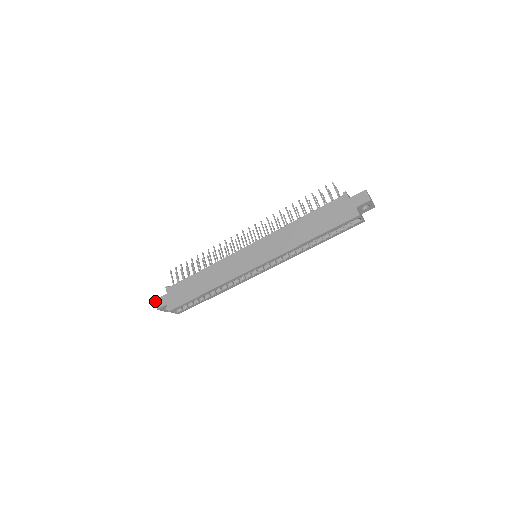
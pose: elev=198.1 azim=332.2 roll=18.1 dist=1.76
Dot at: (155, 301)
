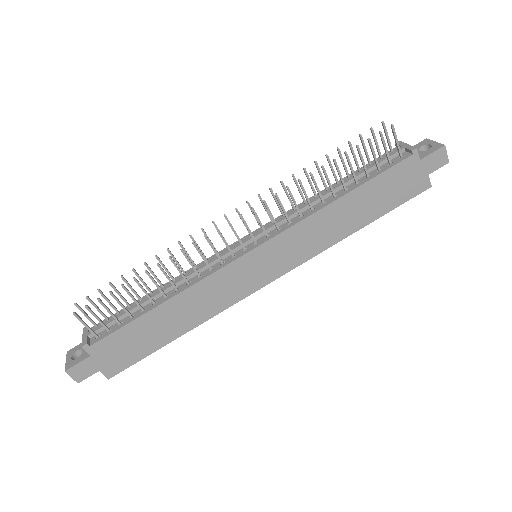
Dot at: (67, 373)
